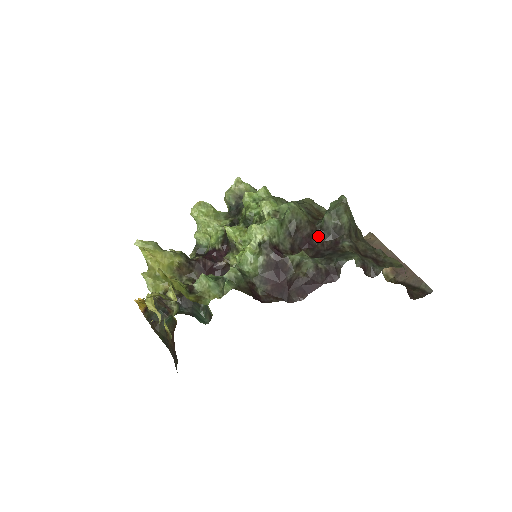
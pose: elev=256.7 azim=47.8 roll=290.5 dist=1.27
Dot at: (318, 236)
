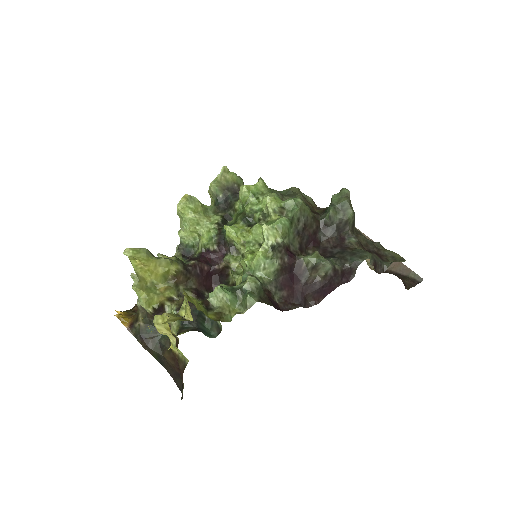
Dot at: (322, 232)
